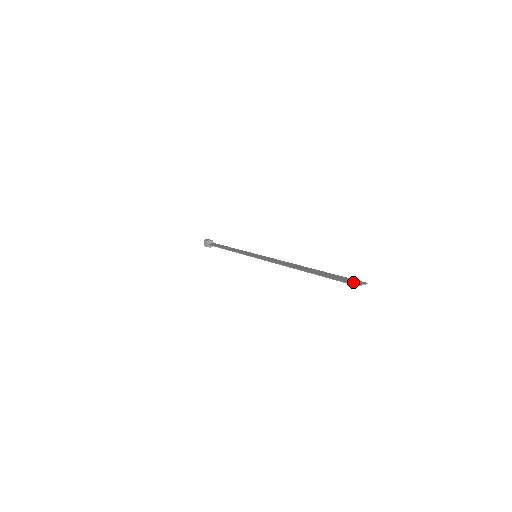
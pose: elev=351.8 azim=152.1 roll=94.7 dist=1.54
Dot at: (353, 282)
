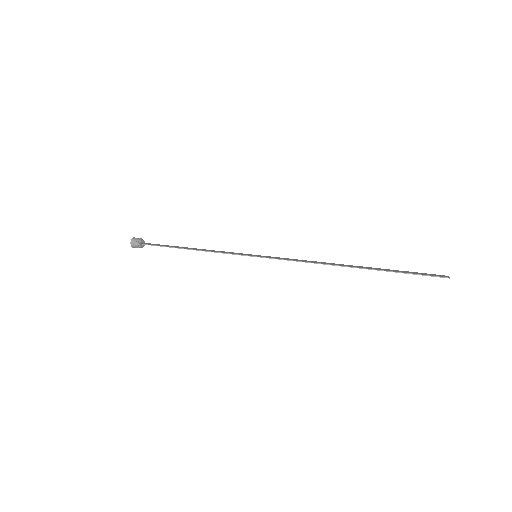
Dot at: (437, 275)
